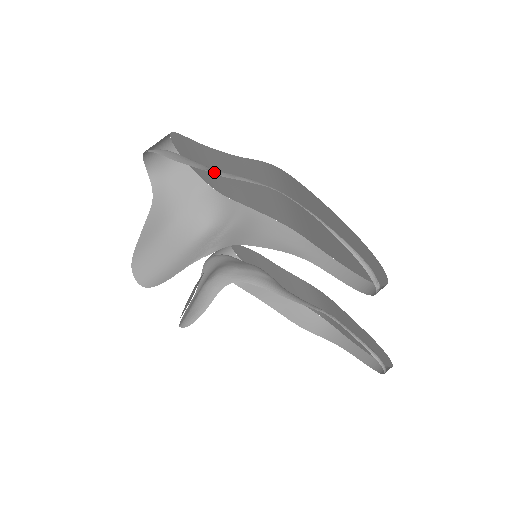
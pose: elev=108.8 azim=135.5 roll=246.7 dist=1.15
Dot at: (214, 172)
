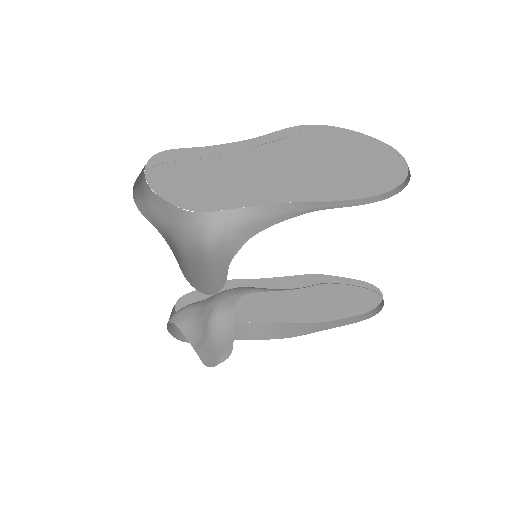
Dot at: occluded
